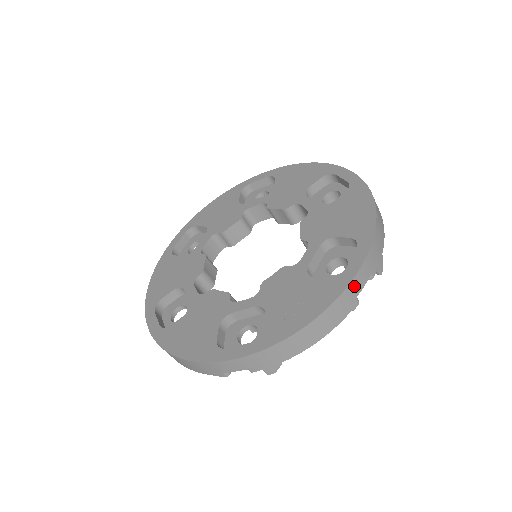
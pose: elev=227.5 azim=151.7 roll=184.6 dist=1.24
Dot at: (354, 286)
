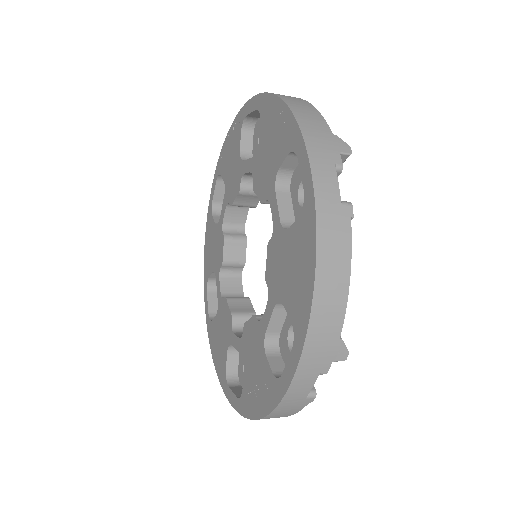
Dot at: (292, 396)
